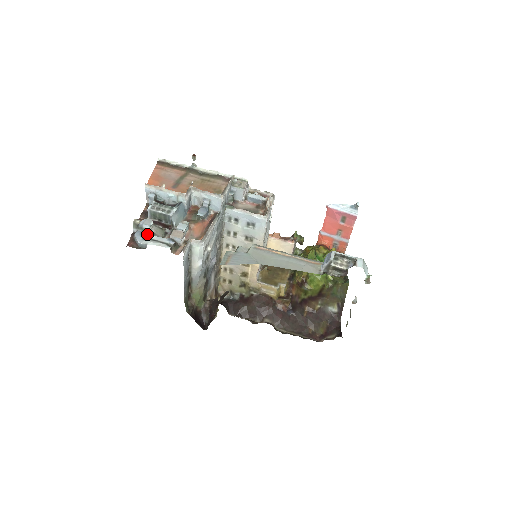
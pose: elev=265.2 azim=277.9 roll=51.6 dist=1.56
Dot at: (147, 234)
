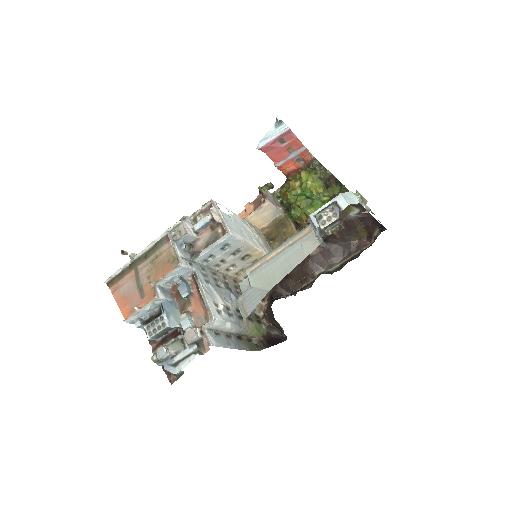
Dot at: (172, 360)
